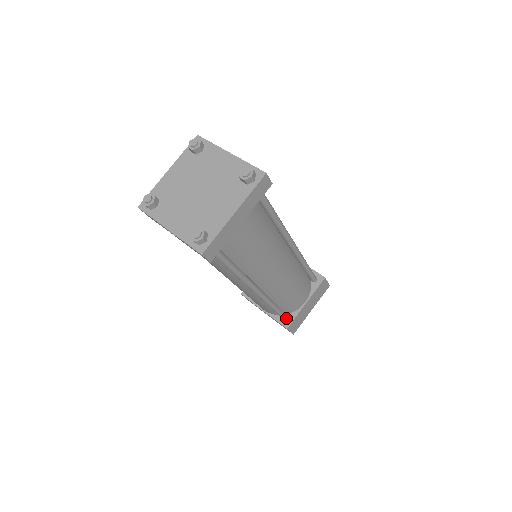
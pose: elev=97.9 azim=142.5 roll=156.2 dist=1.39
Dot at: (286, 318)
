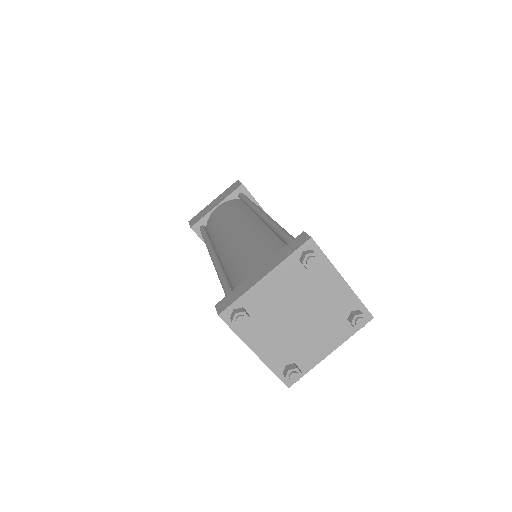
Dot at: occluded
